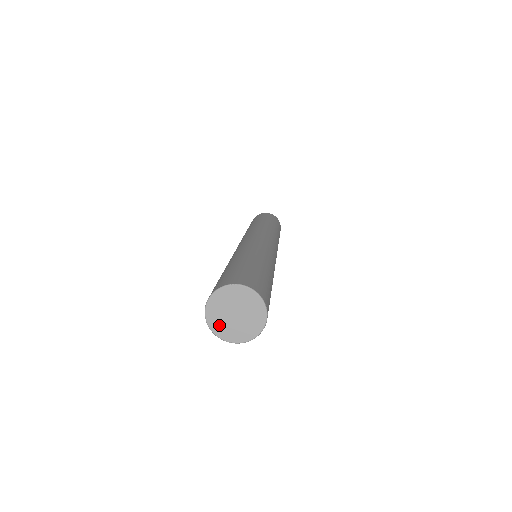
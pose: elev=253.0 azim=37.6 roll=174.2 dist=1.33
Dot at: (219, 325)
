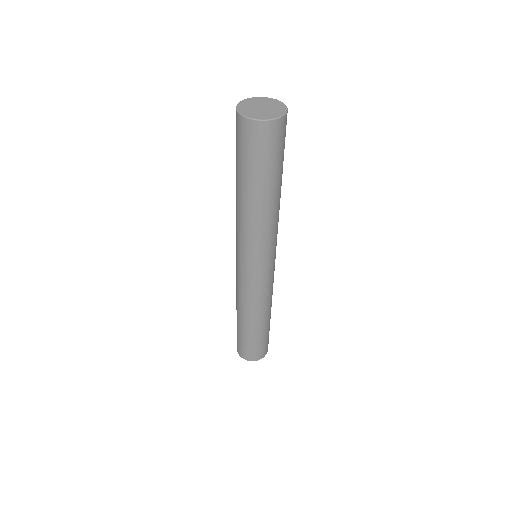
Dot at: (247, 104)
